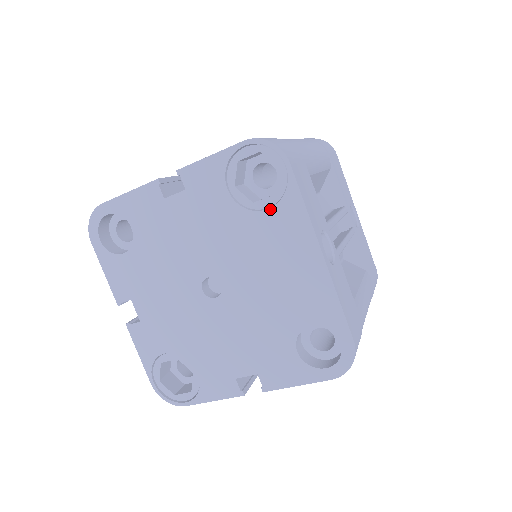
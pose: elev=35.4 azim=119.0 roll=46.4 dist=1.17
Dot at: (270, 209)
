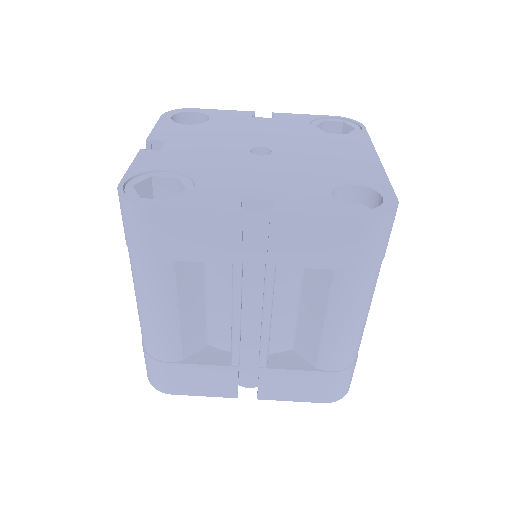
Dot at: (341, 136)
